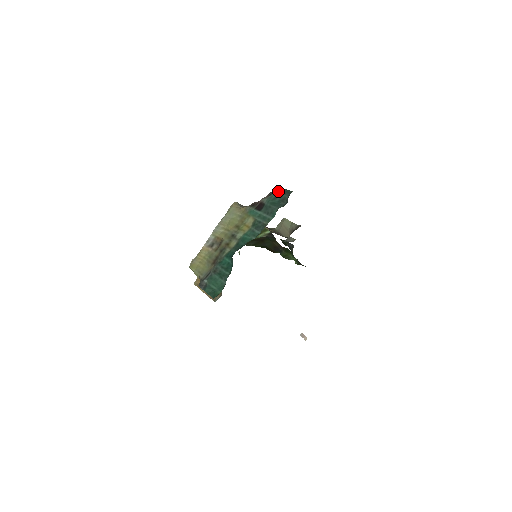
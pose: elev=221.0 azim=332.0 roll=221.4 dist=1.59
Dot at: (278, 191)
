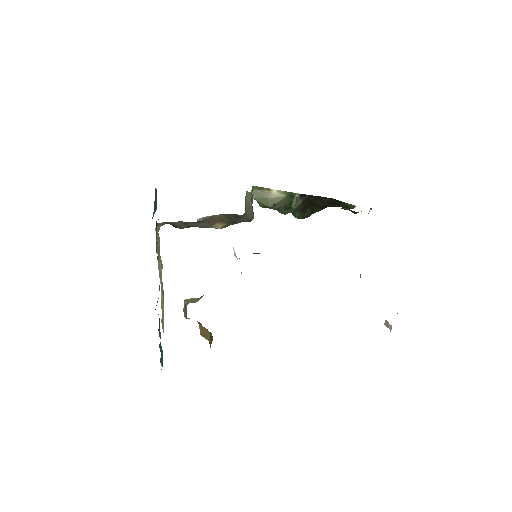
Dot at: (155, 190)
